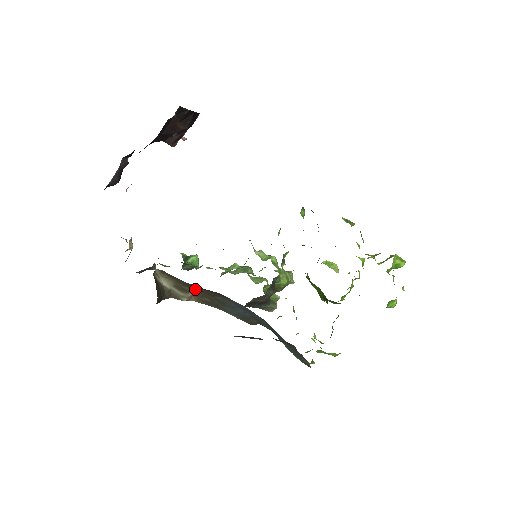
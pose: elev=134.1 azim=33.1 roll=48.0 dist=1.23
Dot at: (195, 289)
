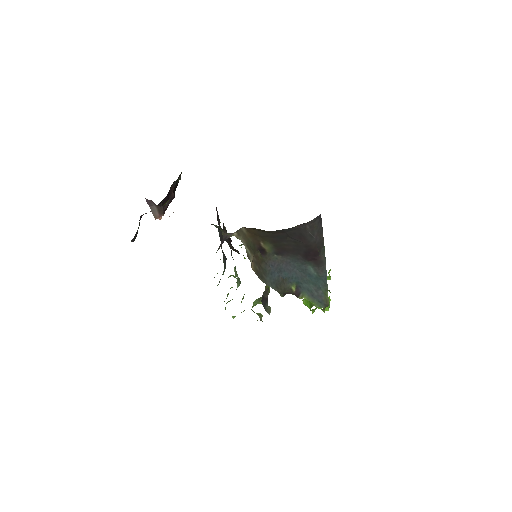
Dot at: (254, 253)
